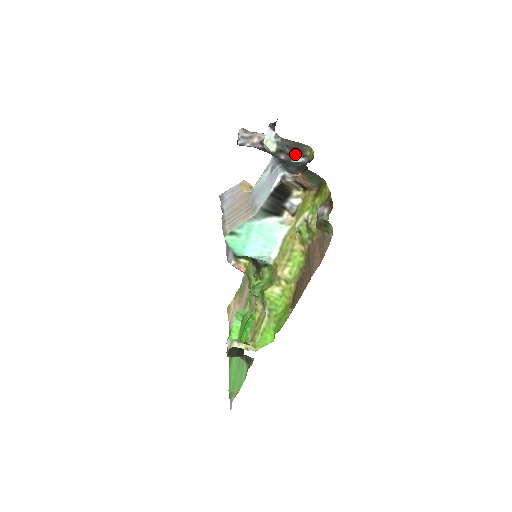
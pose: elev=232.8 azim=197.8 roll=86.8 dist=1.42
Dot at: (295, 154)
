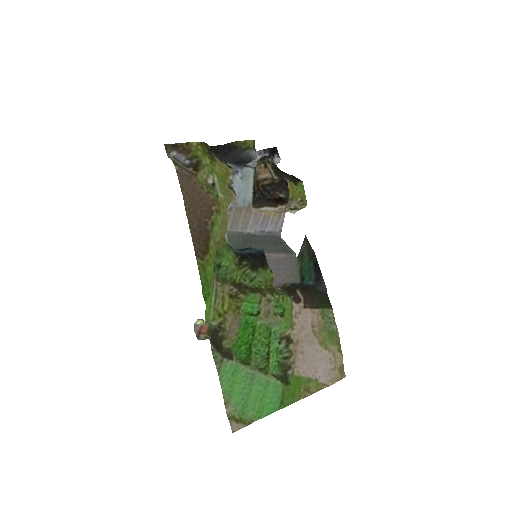
Dot at: occluded
